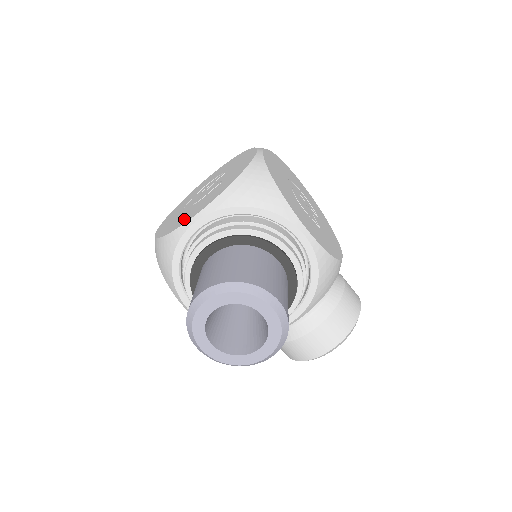
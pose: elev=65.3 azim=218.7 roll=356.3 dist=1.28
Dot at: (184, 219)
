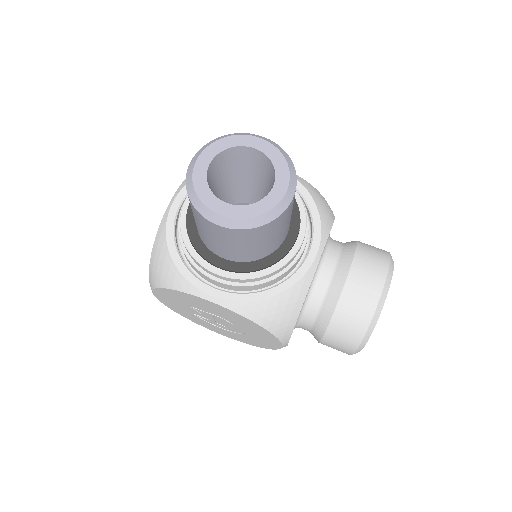
Dot at: occluded
